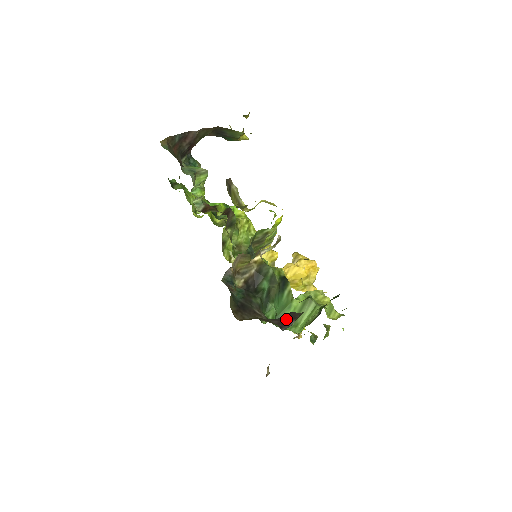
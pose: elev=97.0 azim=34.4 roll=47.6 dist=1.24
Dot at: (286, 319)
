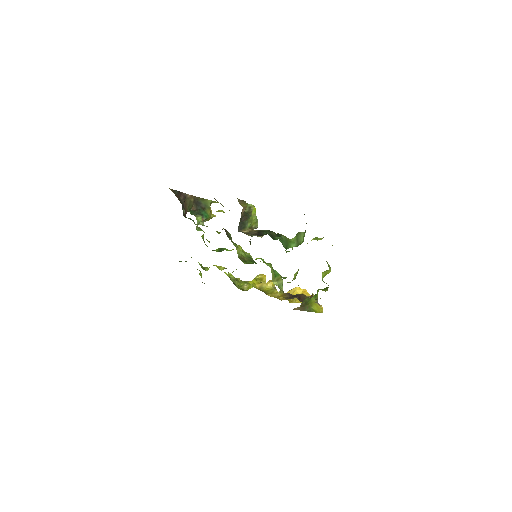
Dot at: occluded
